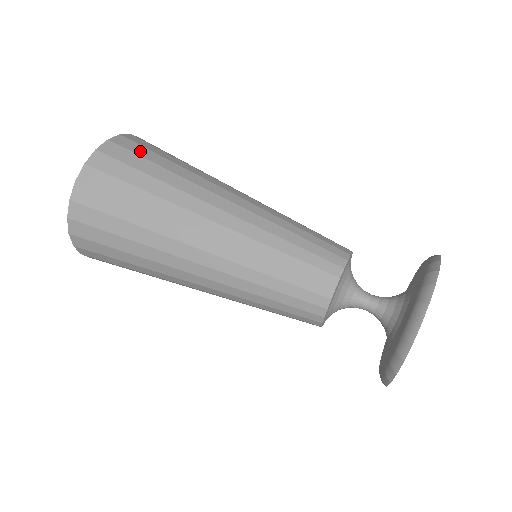
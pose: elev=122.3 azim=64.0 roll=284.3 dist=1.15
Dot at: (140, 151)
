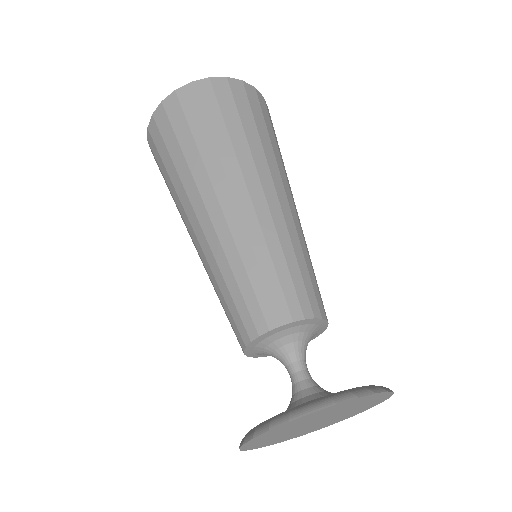
Dot at: (272, 124)
